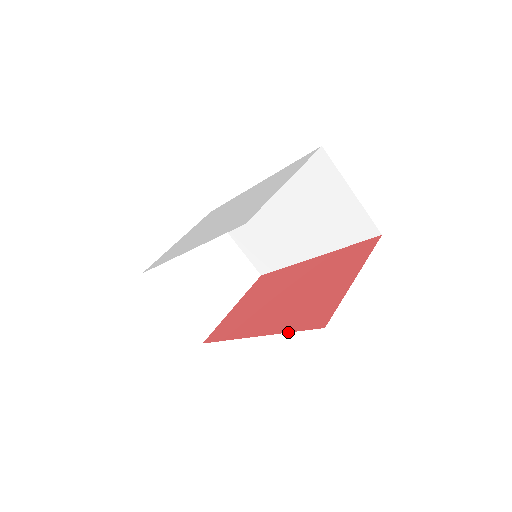
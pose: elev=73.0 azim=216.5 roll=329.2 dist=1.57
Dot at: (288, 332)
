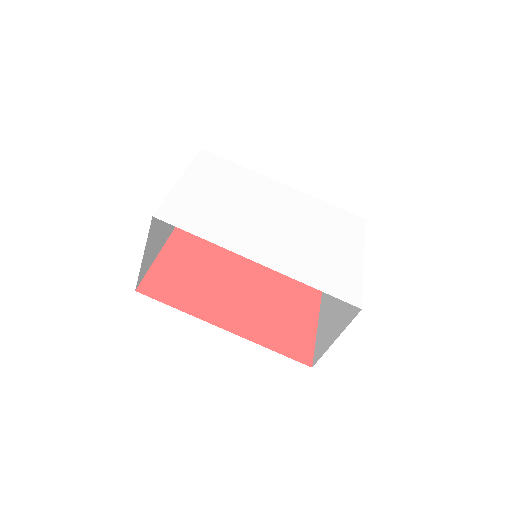
Dot at: (272, 350)
